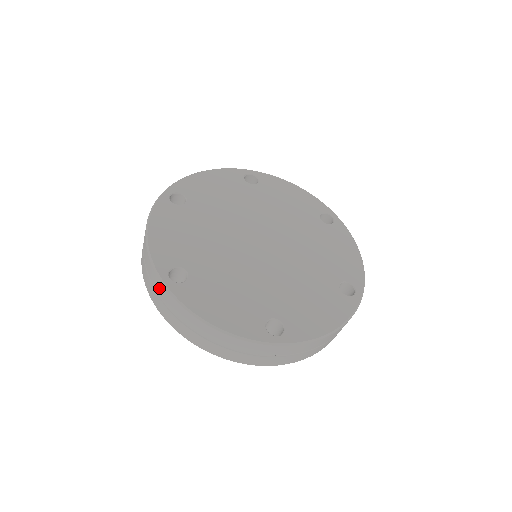
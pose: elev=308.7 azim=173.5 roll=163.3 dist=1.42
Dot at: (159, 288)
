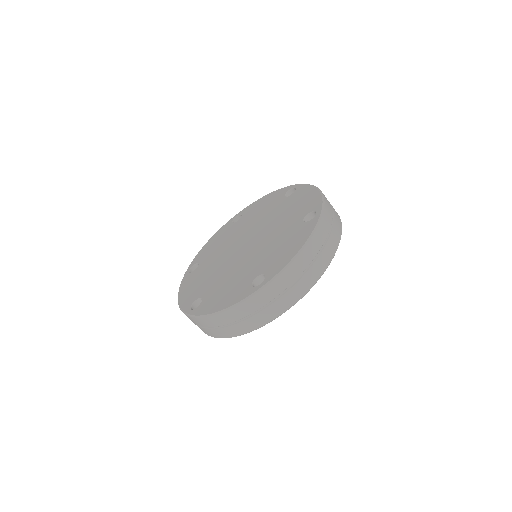
Dot at: (193, 321)
